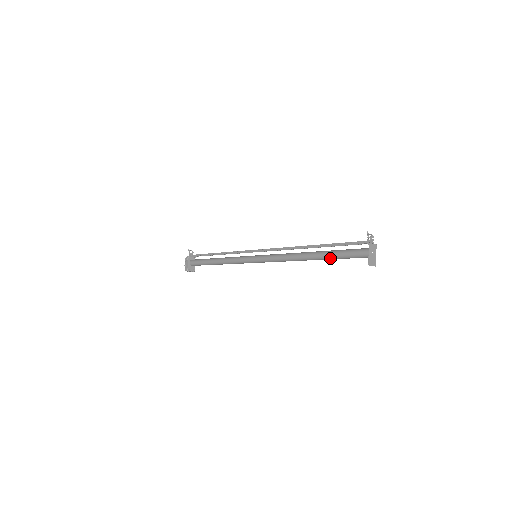
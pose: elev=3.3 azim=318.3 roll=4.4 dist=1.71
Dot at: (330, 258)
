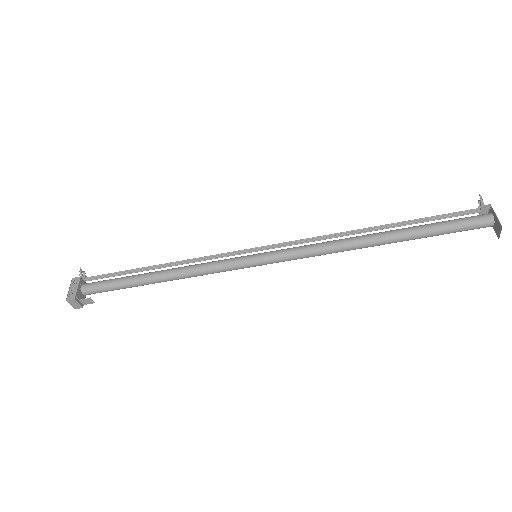
Dot at: (421, 233)
